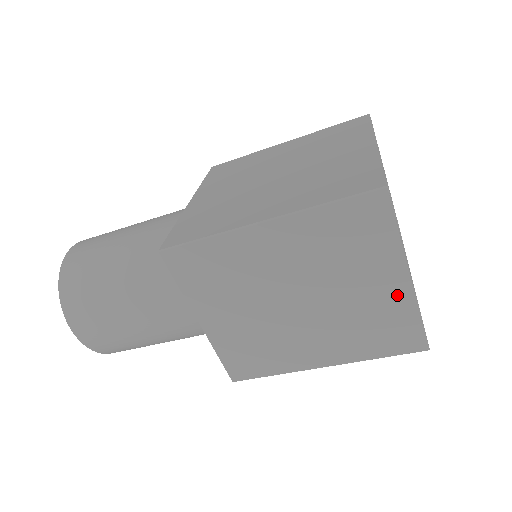
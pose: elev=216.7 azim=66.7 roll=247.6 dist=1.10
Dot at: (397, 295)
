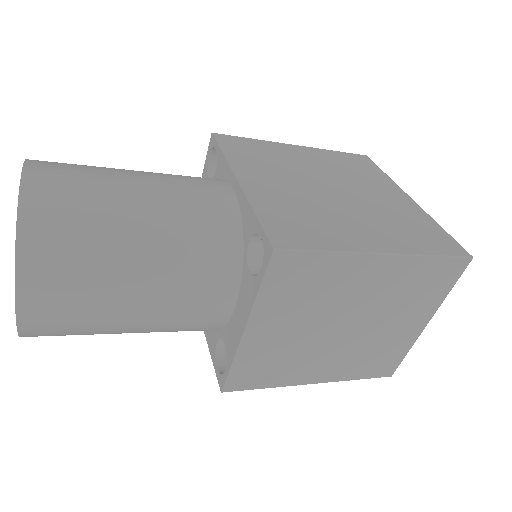
Dot at: (410, 334)
